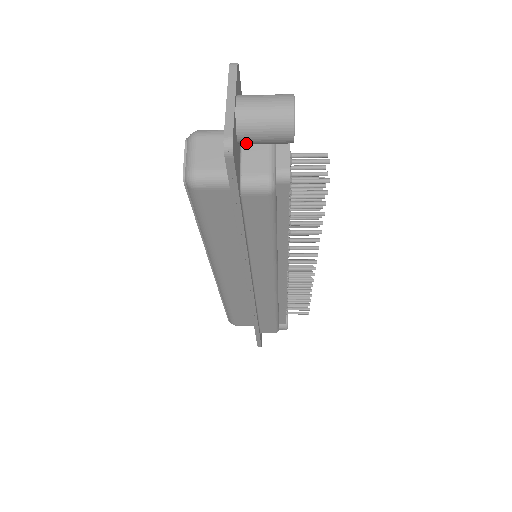
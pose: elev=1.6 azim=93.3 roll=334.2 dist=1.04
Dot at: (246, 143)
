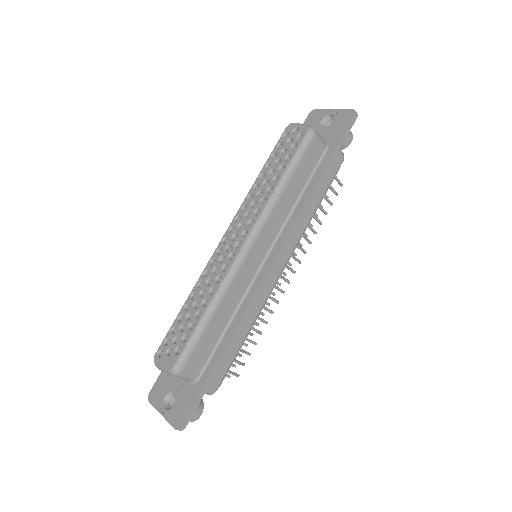
Dot at: occluded
